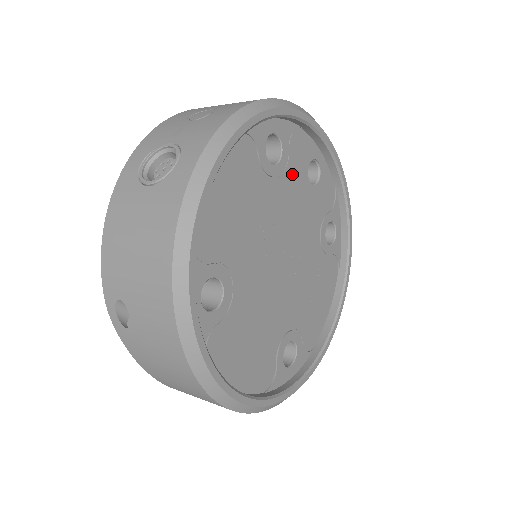
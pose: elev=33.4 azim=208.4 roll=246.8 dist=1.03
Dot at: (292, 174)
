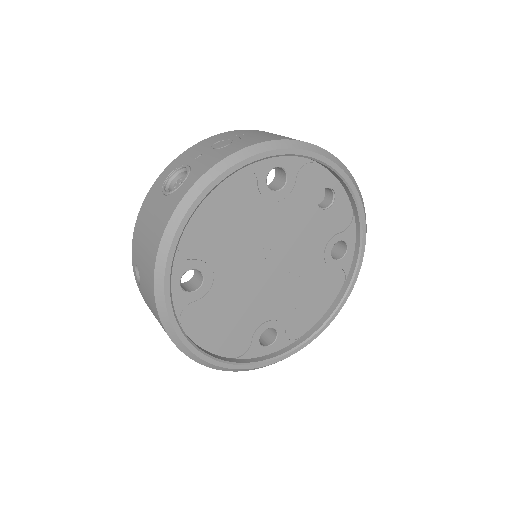
Dot at: (296, 199)
